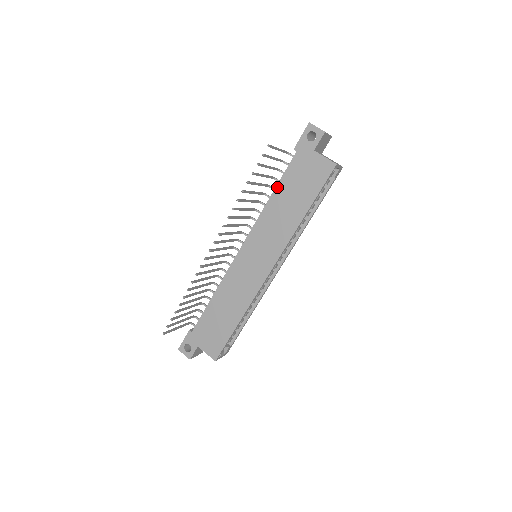
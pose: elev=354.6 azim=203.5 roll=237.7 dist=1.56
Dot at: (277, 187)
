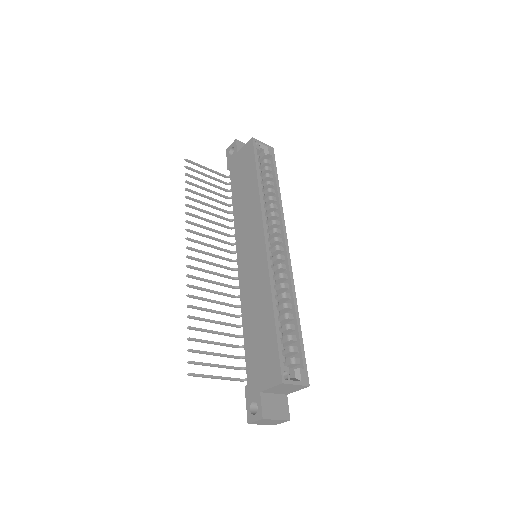
Dot at: (233, 197)
